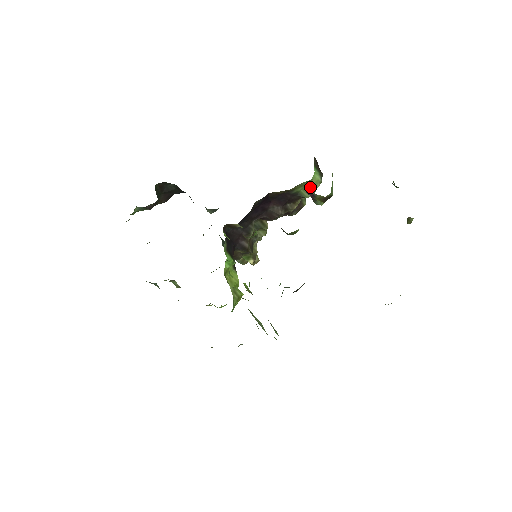
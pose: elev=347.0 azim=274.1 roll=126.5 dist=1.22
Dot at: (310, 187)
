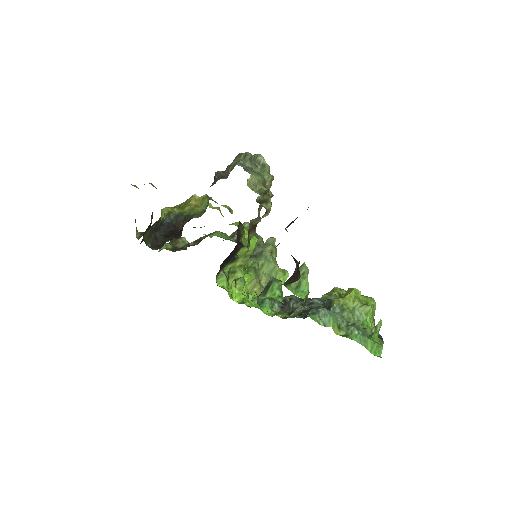
Dot at: occluded
